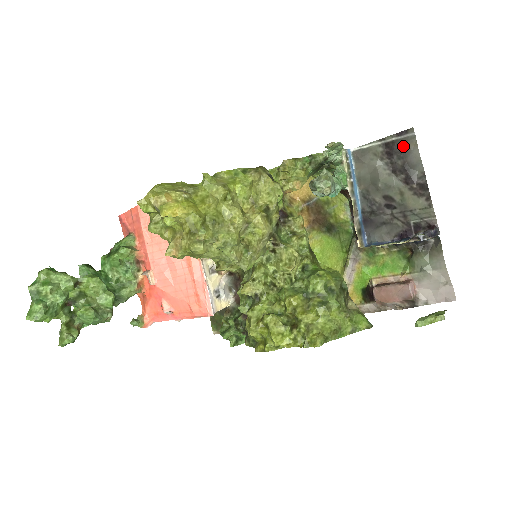
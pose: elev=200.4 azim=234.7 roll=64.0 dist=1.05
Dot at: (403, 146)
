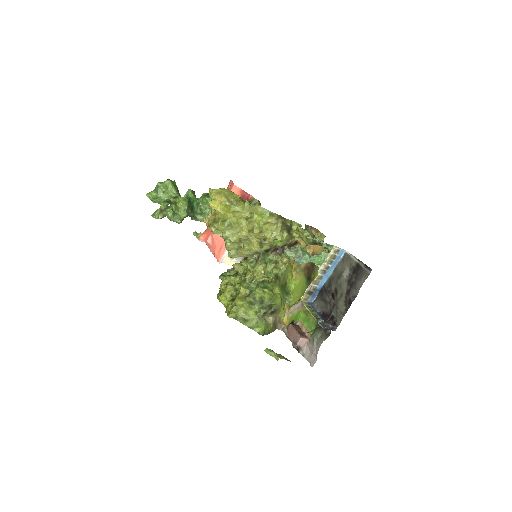
Dot at: (361, 274)
